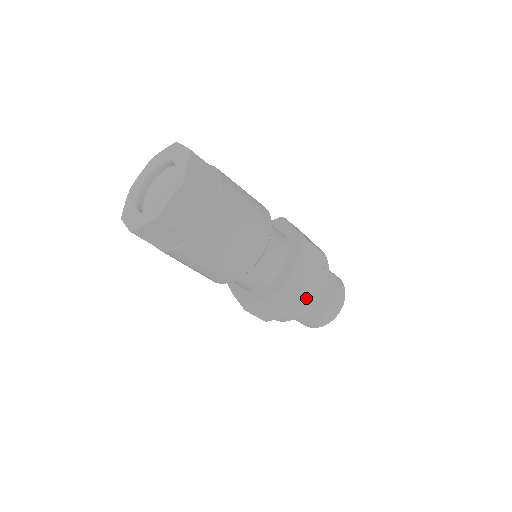
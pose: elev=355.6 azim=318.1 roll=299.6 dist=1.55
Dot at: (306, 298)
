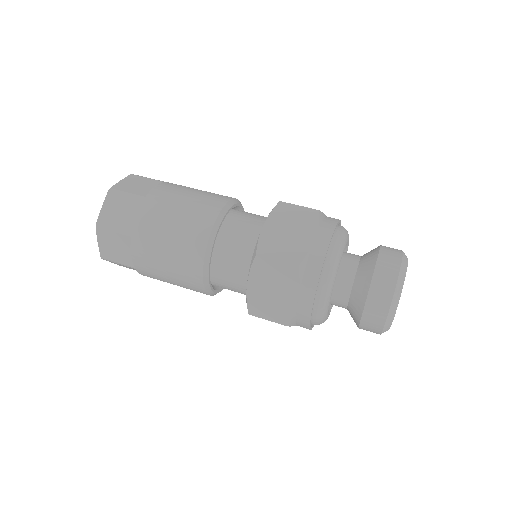
Dot at: (293, 259)
